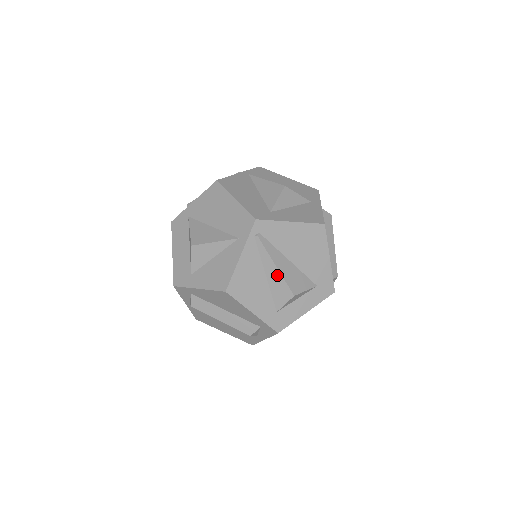
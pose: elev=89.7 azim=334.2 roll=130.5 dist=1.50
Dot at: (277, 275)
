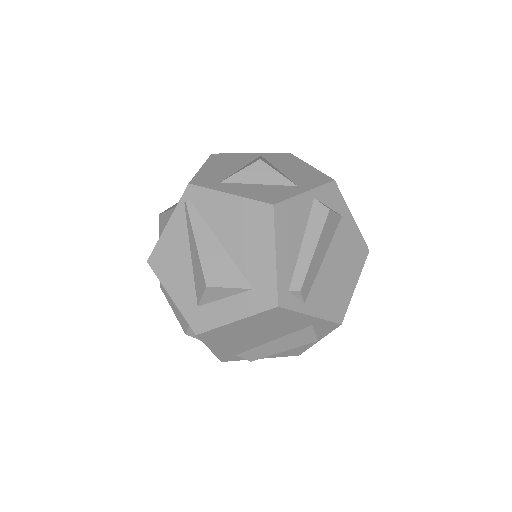
Dot at: (197, 255)
